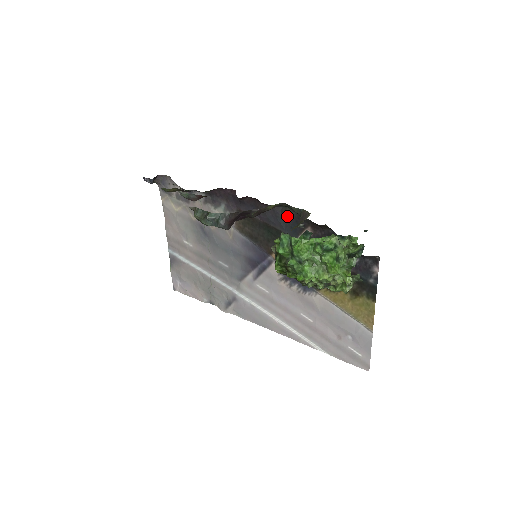
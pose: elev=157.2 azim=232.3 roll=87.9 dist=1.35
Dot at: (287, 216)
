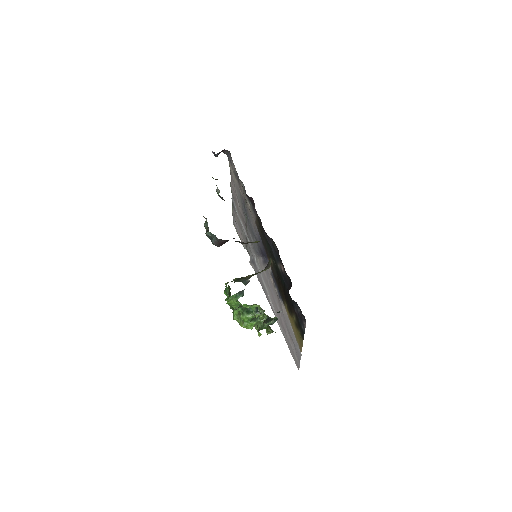
Dot at: (274, 247)
